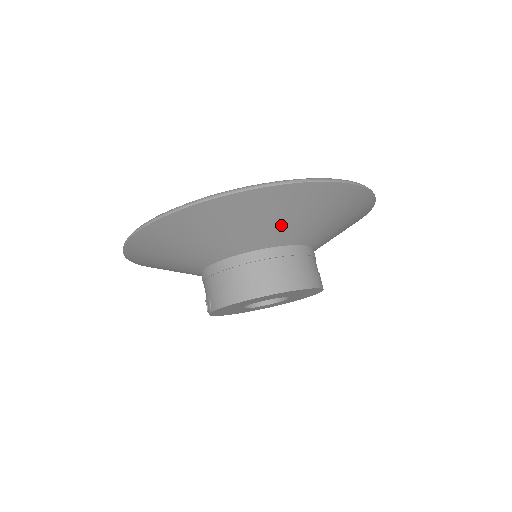
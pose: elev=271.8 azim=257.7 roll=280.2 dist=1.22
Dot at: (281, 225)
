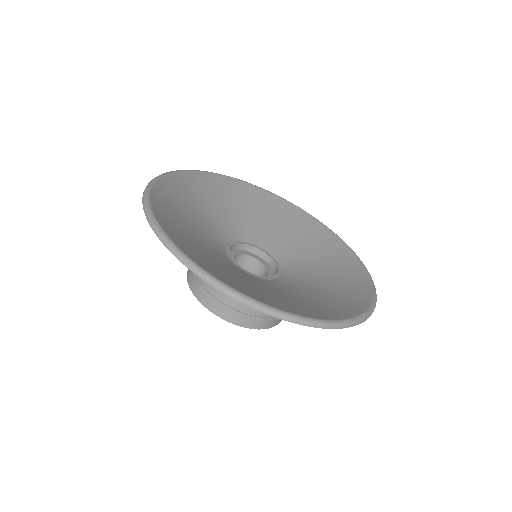
Dot at: occluded
